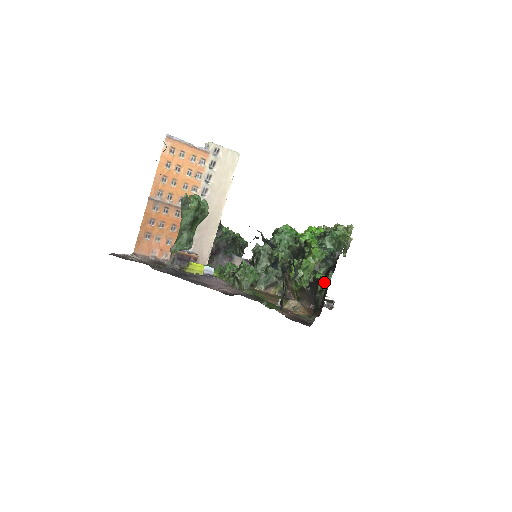
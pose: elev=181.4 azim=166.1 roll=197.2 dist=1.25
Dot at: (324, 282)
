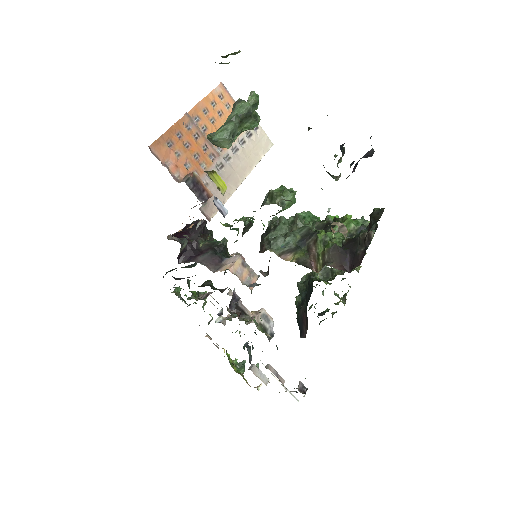
Dot at: occluded
